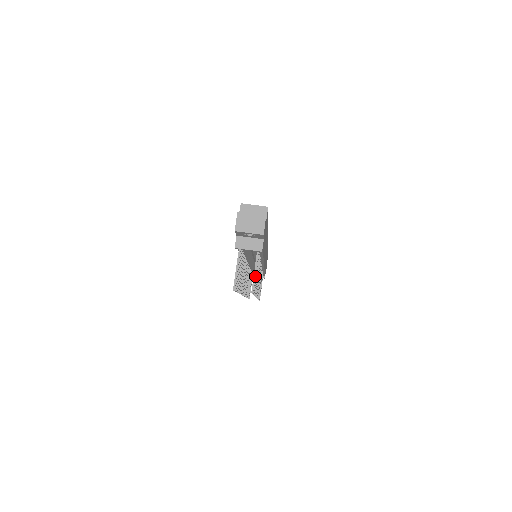
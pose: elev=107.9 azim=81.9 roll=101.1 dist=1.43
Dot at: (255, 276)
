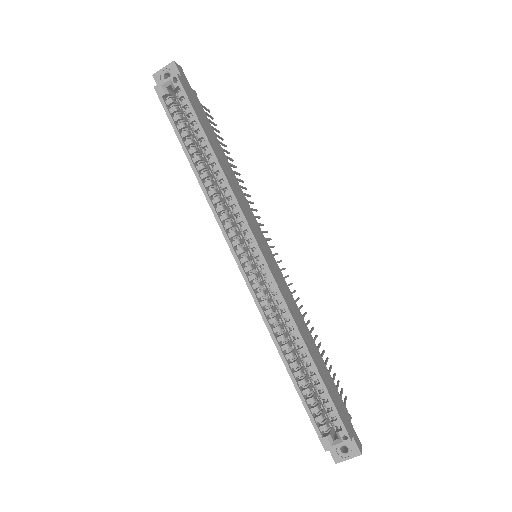
Dot at: occluded
